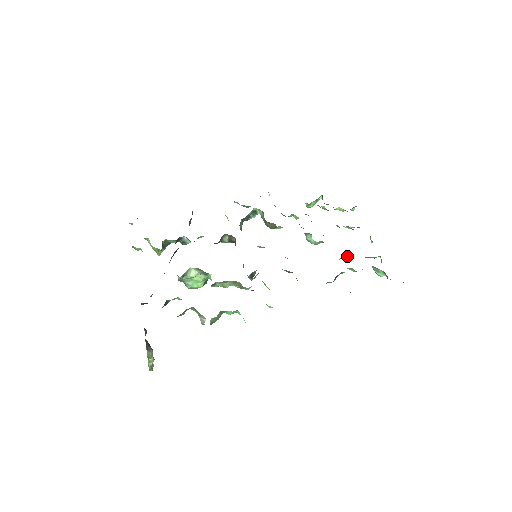
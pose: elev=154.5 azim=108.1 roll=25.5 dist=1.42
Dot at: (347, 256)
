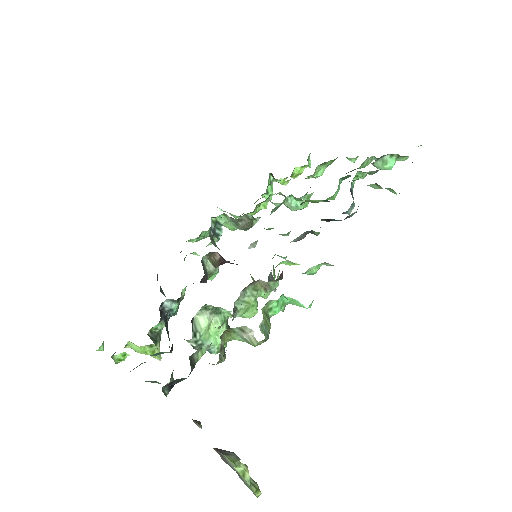
Dot at: occluded
